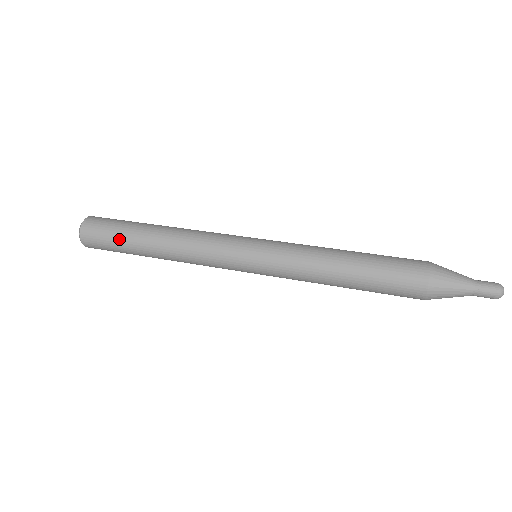
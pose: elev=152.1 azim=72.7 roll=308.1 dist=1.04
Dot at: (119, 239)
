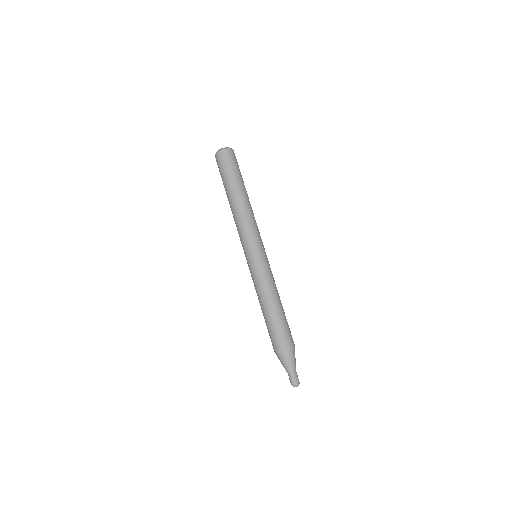
Dot at: (230, 175)
